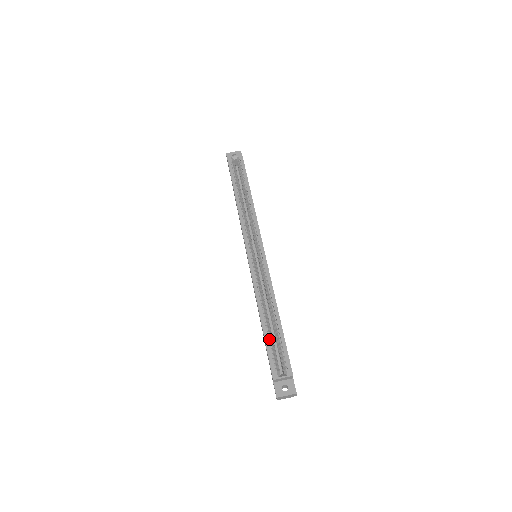
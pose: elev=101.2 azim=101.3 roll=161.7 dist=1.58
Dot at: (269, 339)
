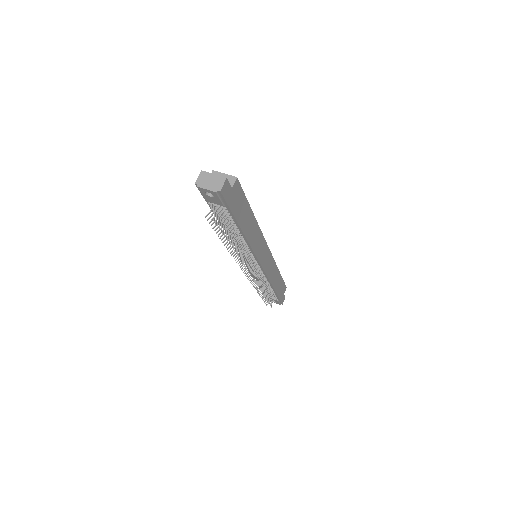
Dot at: occluded
